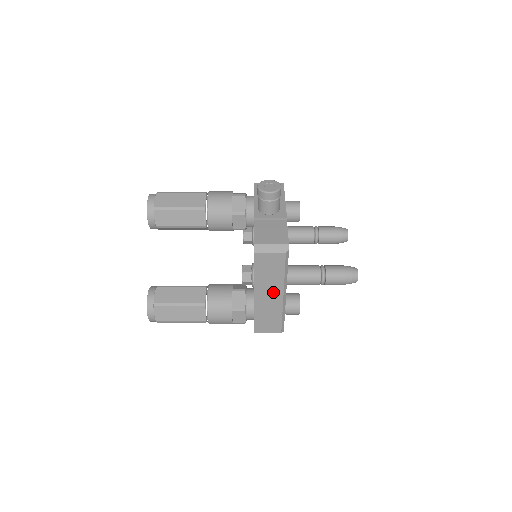
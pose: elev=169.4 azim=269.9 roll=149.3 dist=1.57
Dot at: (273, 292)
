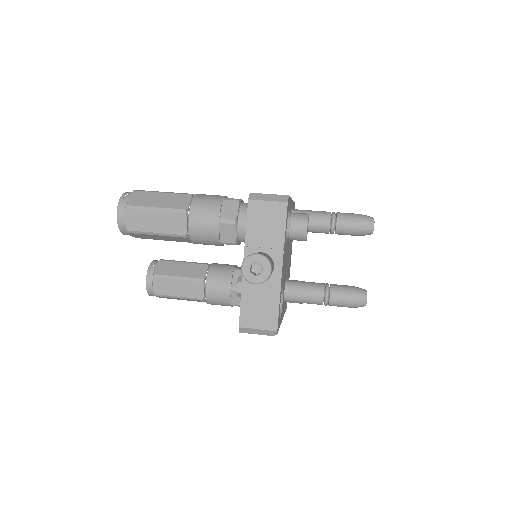
Dot at: occluded
